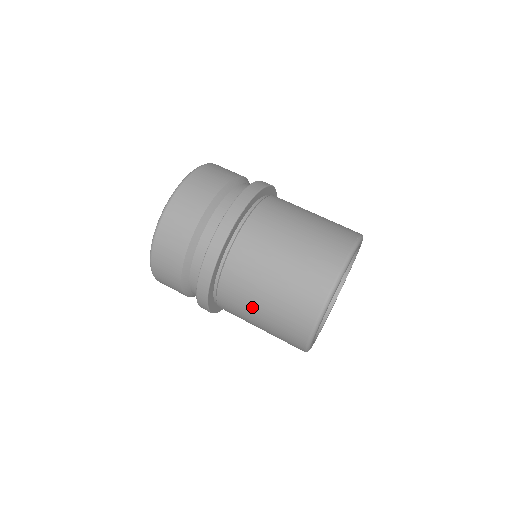
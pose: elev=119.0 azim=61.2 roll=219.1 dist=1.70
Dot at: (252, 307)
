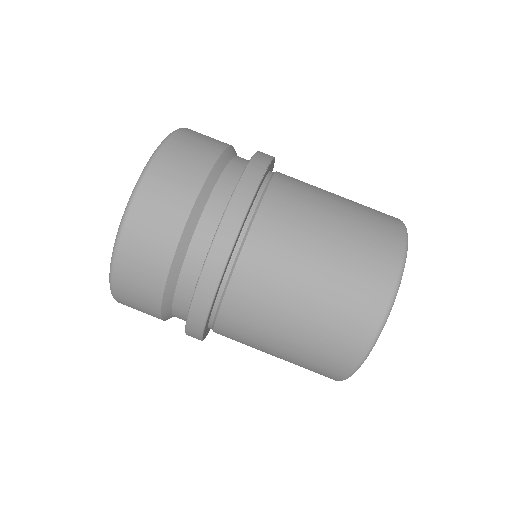
Dot at: (289, 294)
